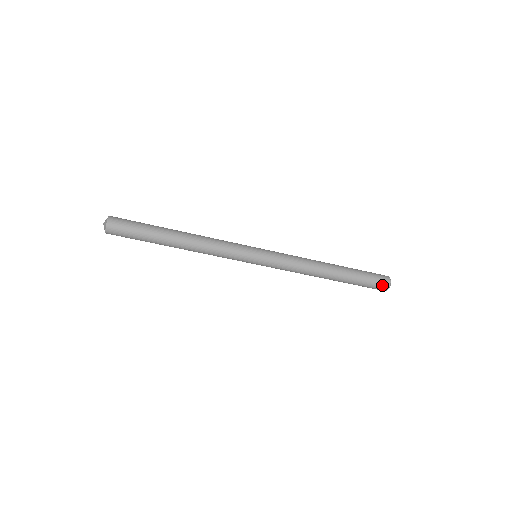
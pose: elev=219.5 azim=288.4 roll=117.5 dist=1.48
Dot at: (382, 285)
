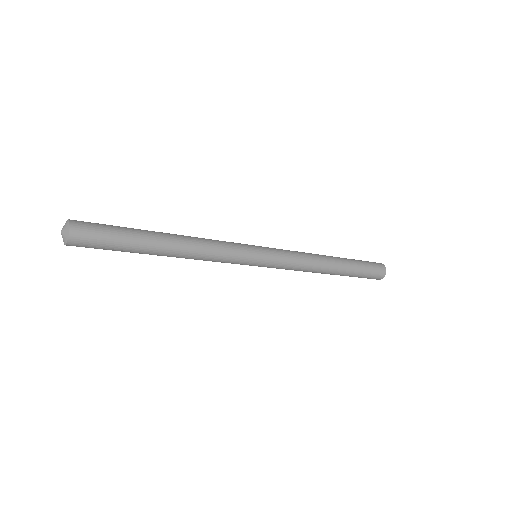
Dot at: (379, 274)
